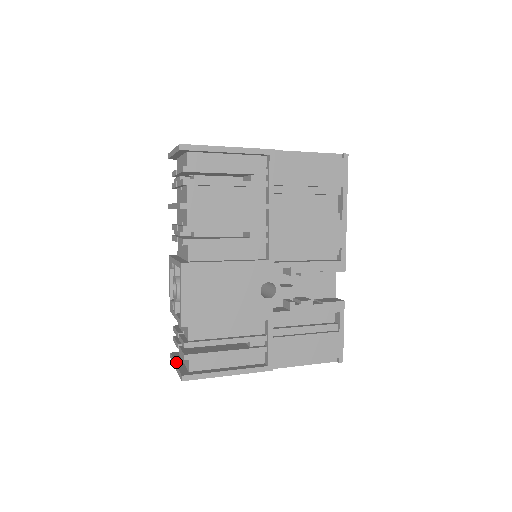
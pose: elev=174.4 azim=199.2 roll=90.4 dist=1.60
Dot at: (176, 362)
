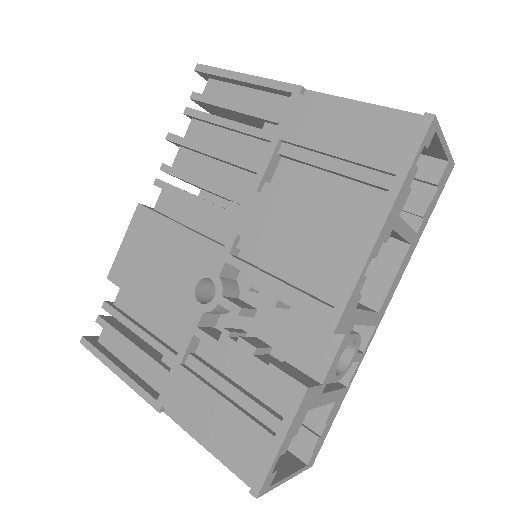
Dot at: occluded
